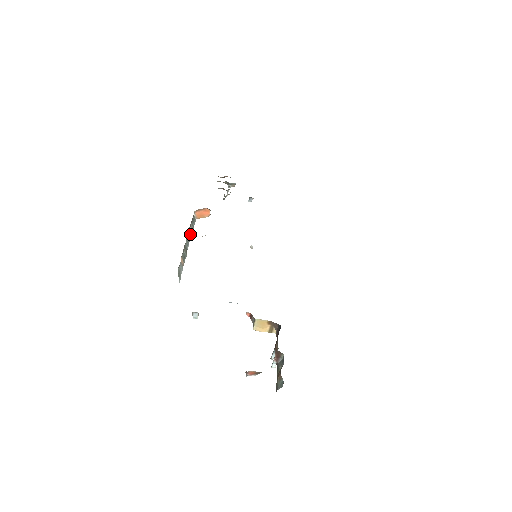
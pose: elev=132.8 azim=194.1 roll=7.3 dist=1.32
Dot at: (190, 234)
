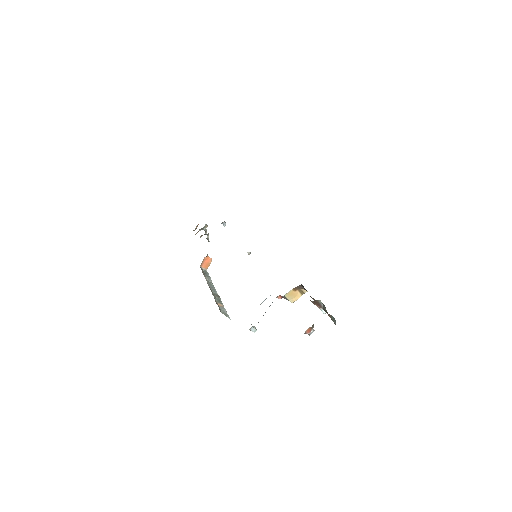
Dot at: (211, 283)
